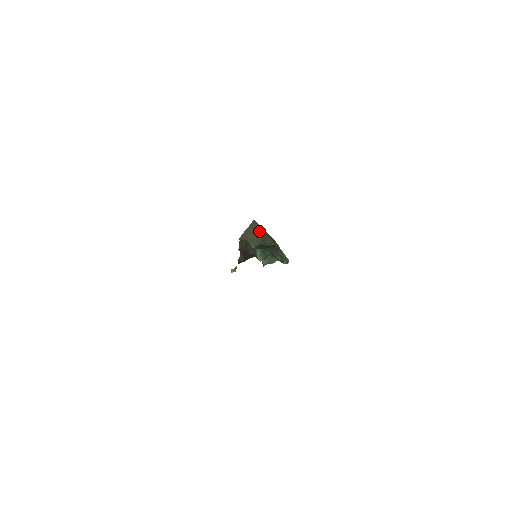
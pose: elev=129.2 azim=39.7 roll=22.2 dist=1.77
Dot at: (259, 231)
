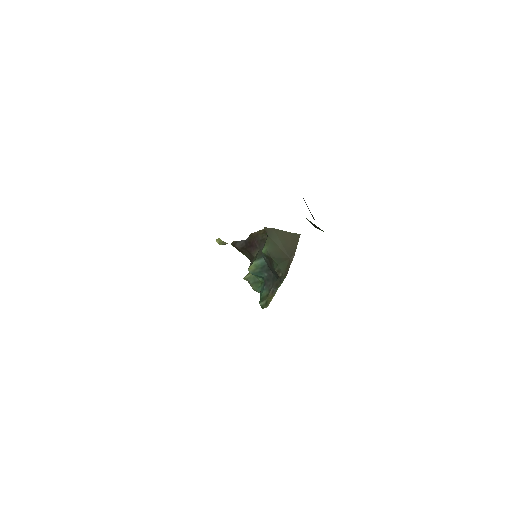
Dot at: (289, 248)
